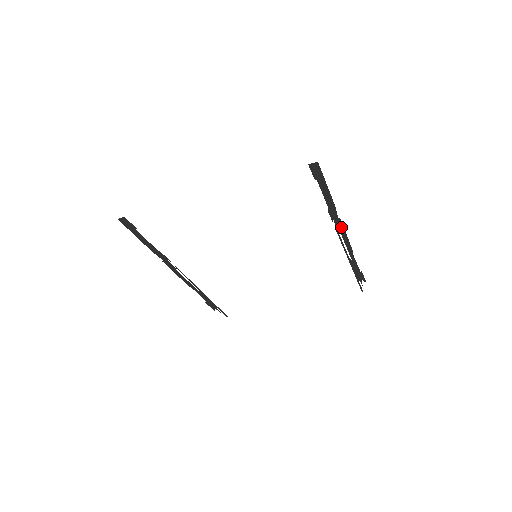
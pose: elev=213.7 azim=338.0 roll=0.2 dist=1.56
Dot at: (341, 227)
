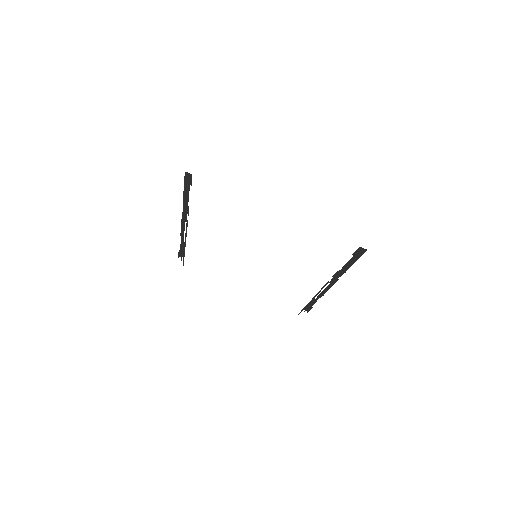
Dot at: (333, 282)
